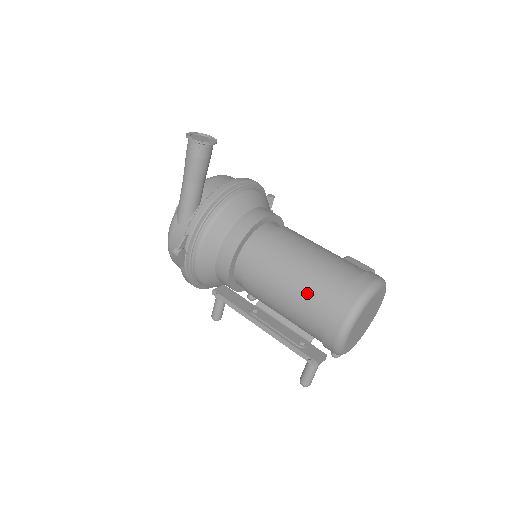
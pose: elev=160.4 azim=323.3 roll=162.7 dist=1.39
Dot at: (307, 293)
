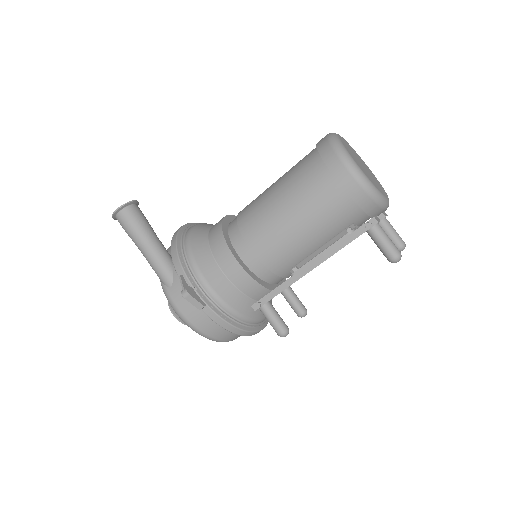
Dot at: (299, 188)
